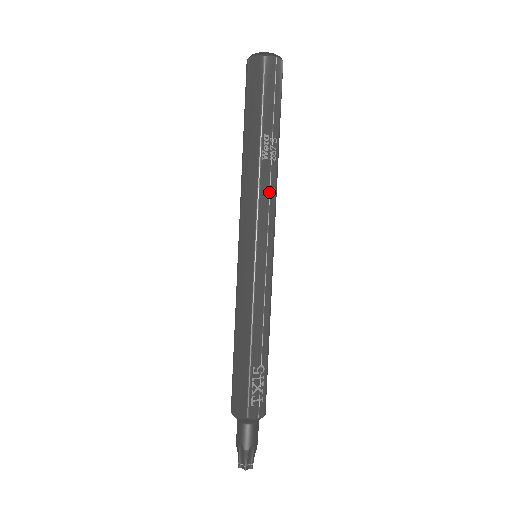
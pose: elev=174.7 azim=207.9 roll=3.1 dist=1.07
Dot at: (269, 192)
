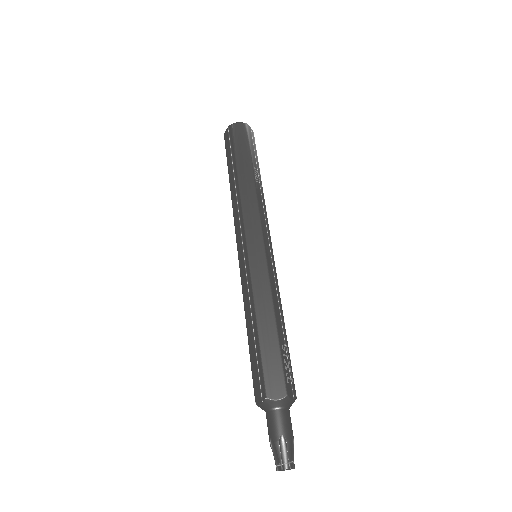
Dot at: (263, 205)
